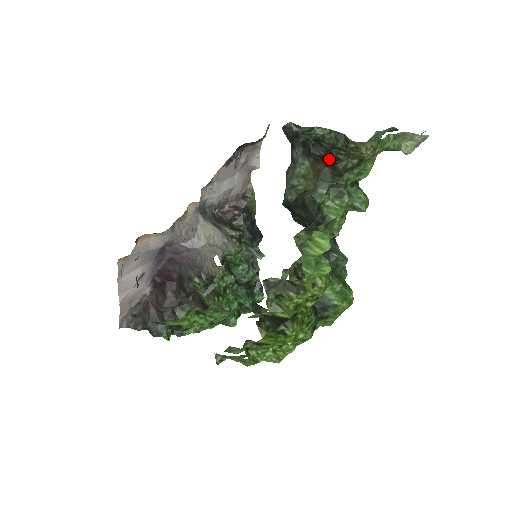
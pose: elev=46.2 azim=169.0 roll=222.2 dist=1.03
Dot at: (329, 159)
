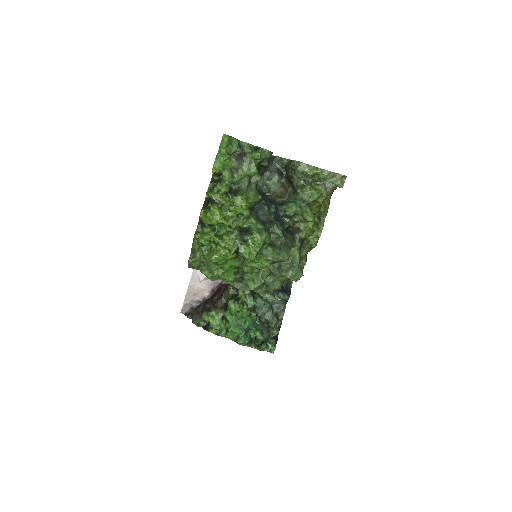
Dot at: (289, 178)
